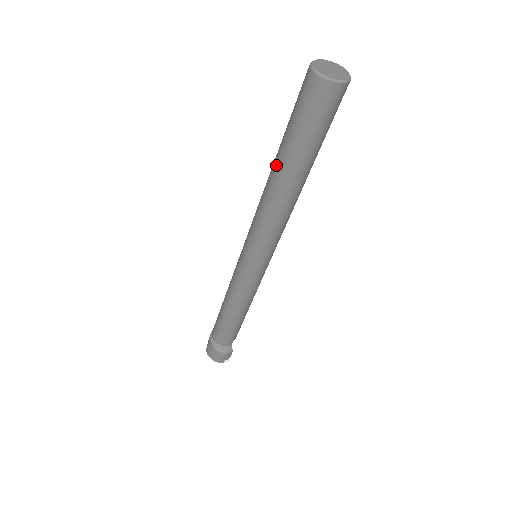
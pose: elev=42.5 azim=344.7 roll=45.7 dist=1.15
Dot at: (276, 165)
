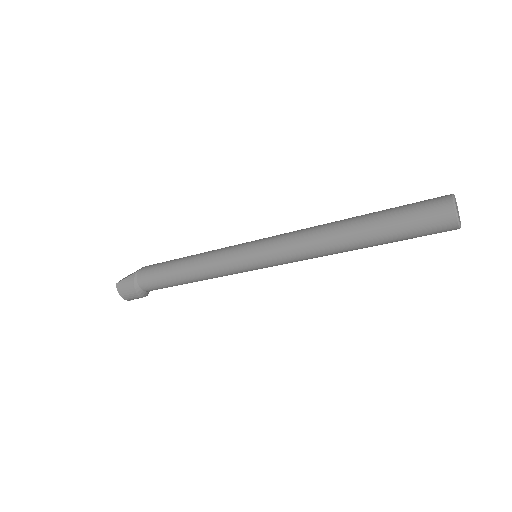
Dot at: (358, 231)
